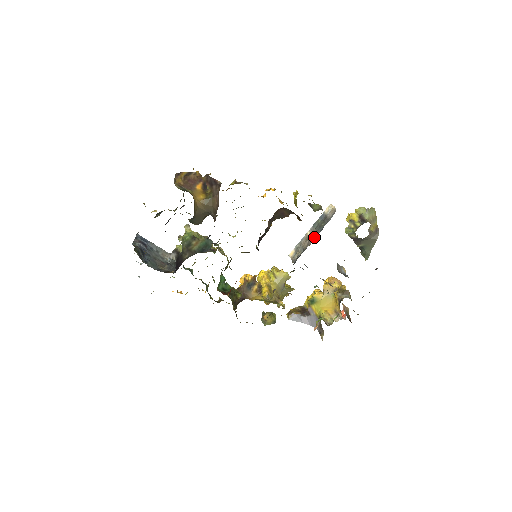
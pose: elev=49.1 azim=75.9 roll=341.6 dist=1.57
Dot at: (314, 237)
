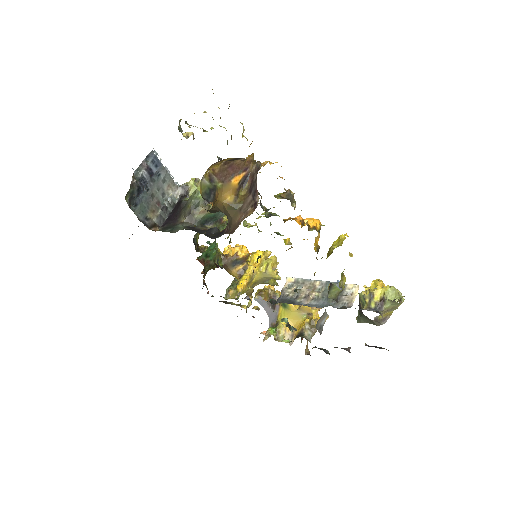
Dot at: (314, 300)
